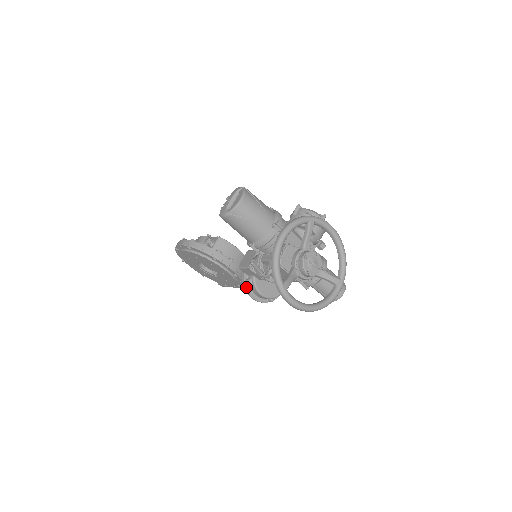
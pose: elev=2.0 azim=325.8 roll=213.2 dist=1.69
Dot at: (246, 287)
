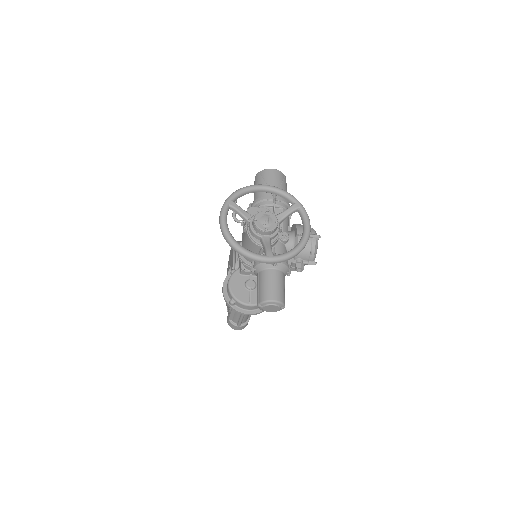
Dot at: (228, 275)
